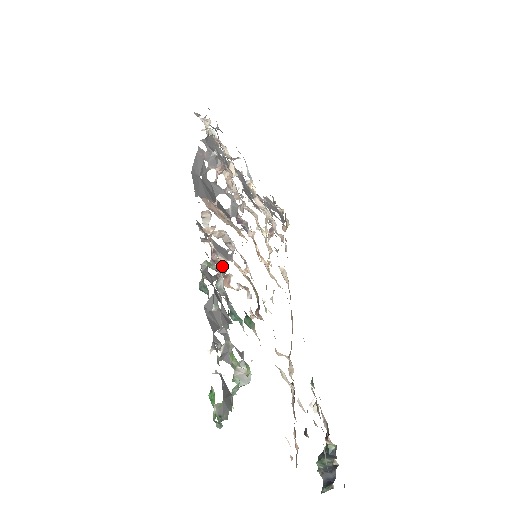
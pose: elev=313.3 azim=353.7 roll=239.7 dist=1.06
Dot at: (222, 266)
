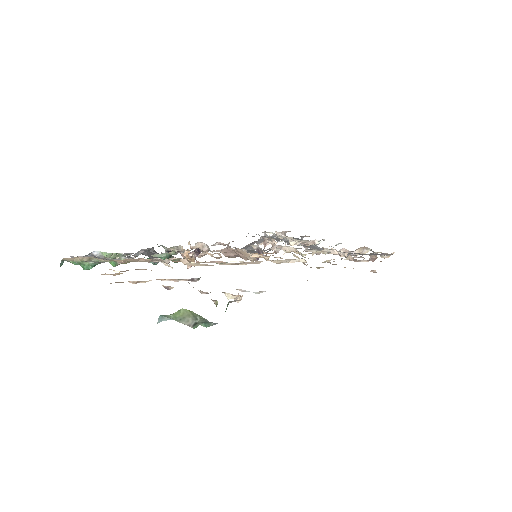
Dot at: occluded
